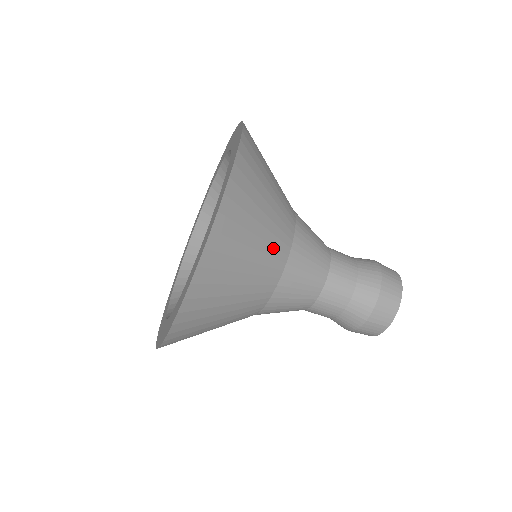
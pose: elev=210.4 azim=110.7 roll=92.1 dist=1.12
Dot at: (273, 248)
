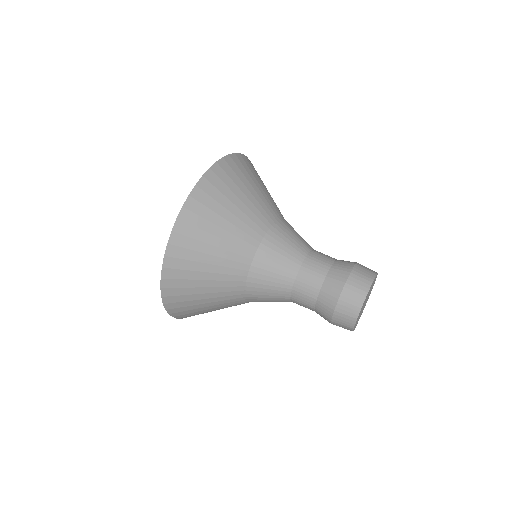
Dot at: (227, 303)
